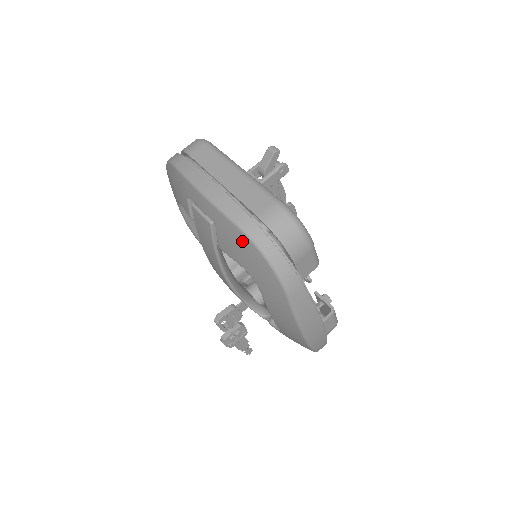
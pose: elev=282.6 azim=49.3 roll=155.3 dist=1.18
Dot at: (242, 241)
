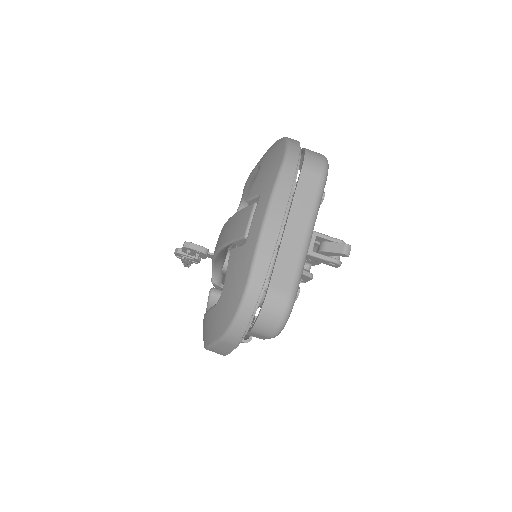
Dot at: (240, 284)
